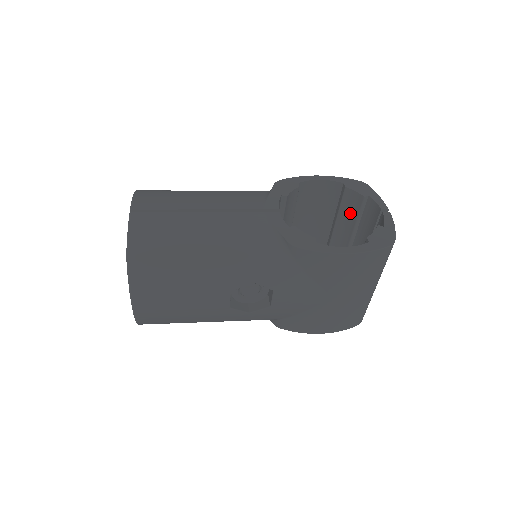
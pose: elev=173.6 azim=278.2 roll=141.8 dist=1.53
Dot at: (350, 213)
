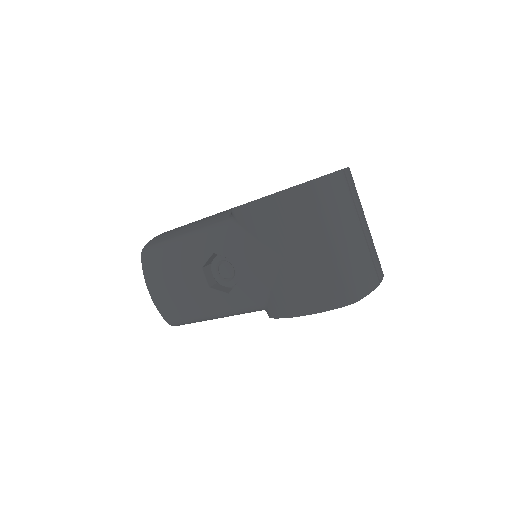
Dot at: occluded
